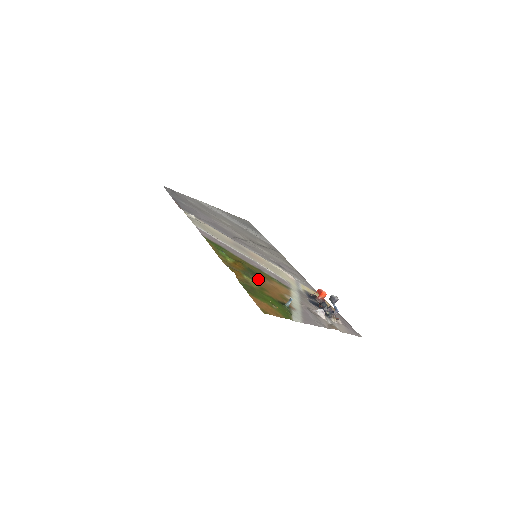
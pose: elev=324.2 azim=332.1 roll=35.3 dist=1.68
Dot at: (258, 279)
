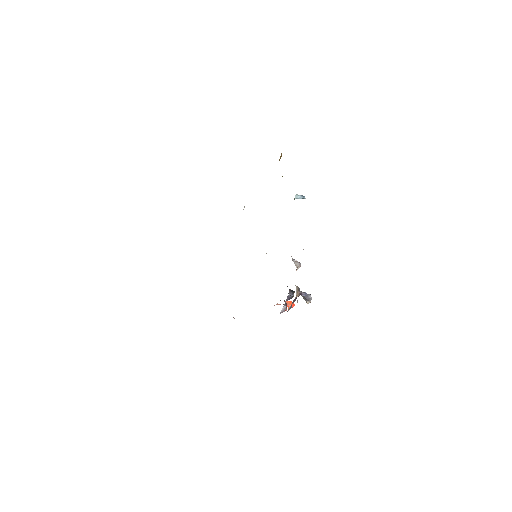
Dot at: occluded
